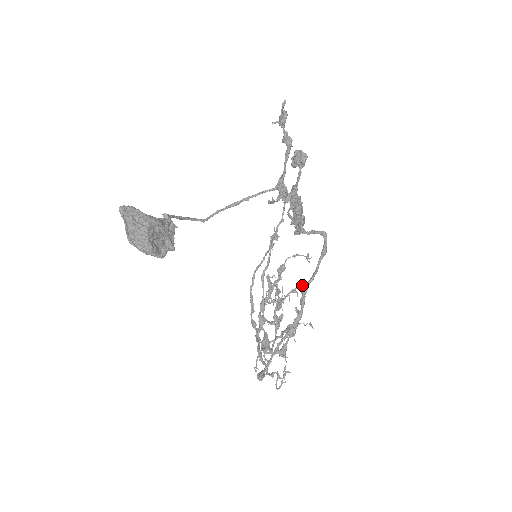
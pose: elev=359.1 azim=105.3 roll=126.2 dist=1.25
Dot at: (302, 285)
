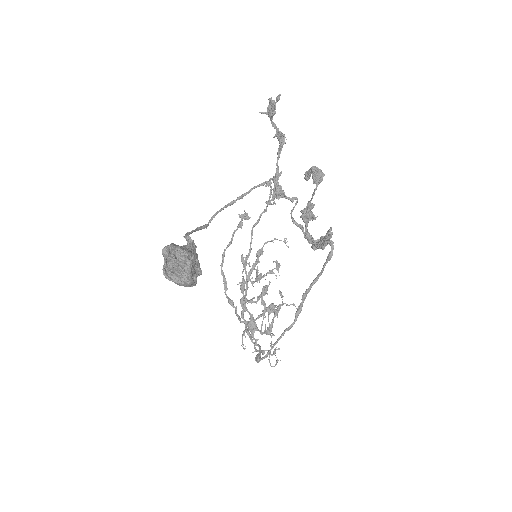
Dot at: (278, 266)
